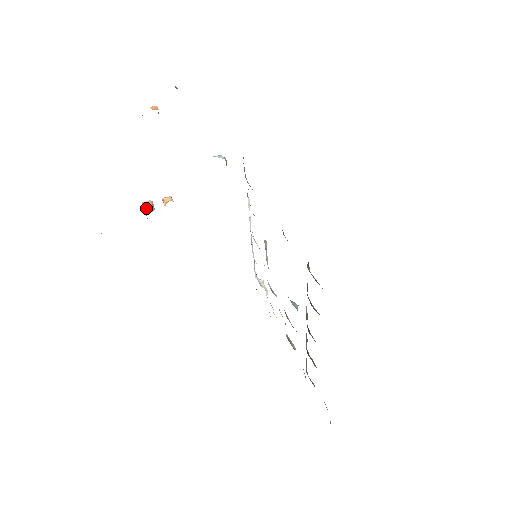
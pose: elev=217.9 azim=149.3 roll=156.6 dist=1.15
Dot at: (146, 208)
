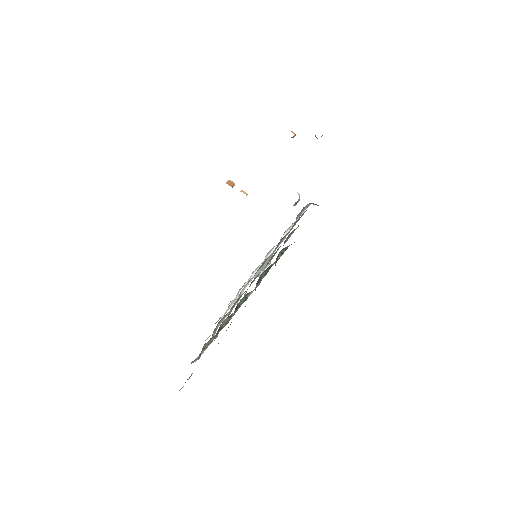
Dot at: (228, 182)
